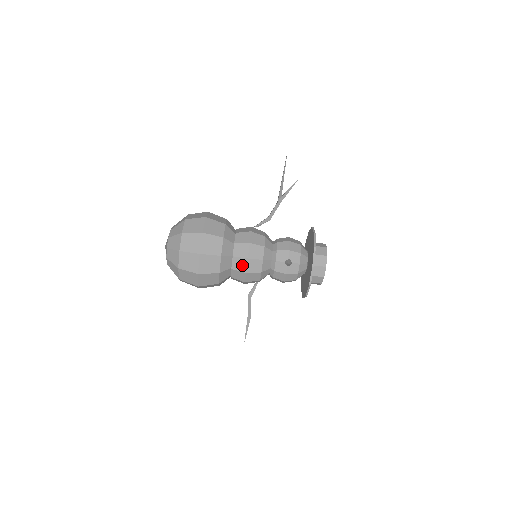
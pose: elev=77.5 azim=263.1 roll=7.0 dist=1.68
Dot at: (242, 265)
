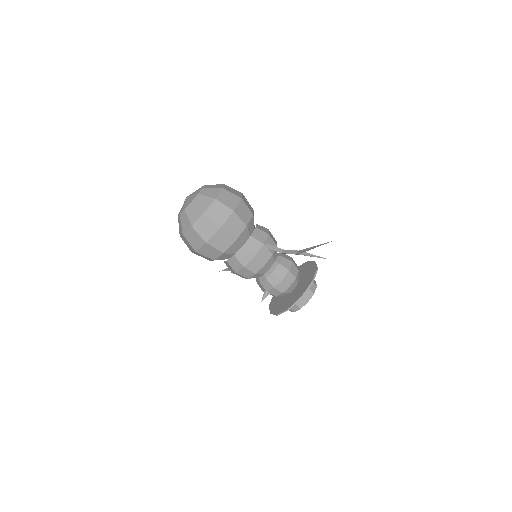
Dot at: (231, 269)
